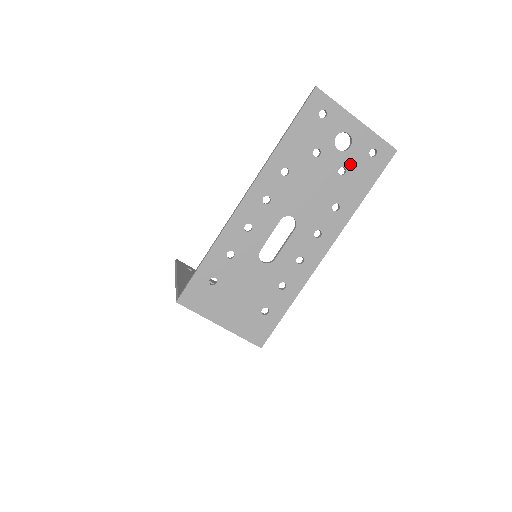
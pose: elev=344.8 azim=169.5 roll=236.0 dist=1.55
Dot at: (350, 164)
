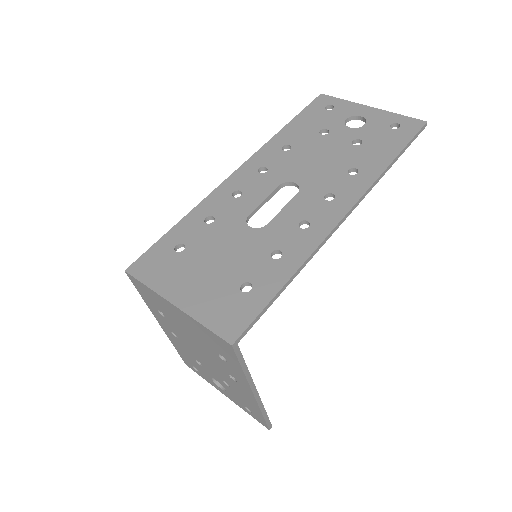
Dot at: (367, 136)
